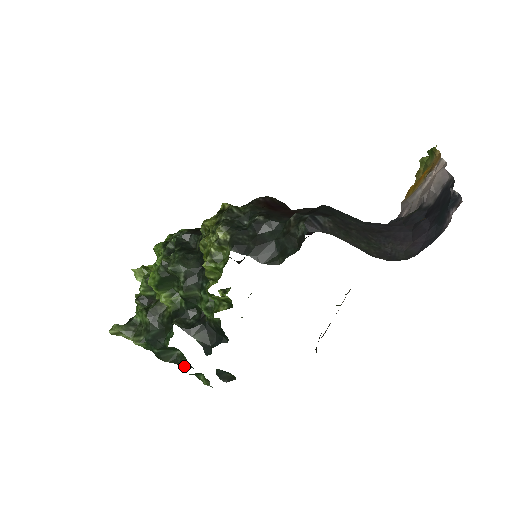
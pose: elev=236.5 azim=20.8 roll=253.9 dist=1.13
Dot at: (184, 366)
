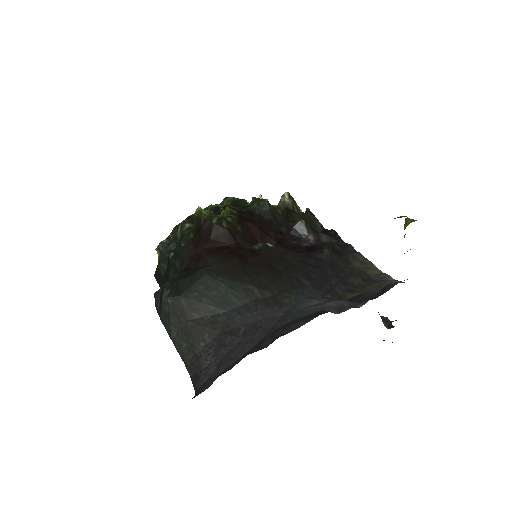
Dot at: occluded
